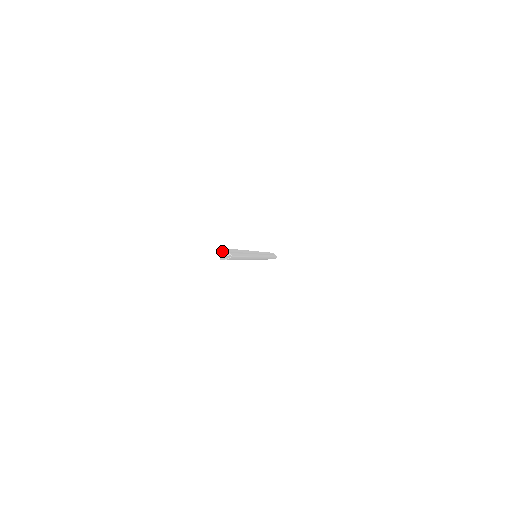
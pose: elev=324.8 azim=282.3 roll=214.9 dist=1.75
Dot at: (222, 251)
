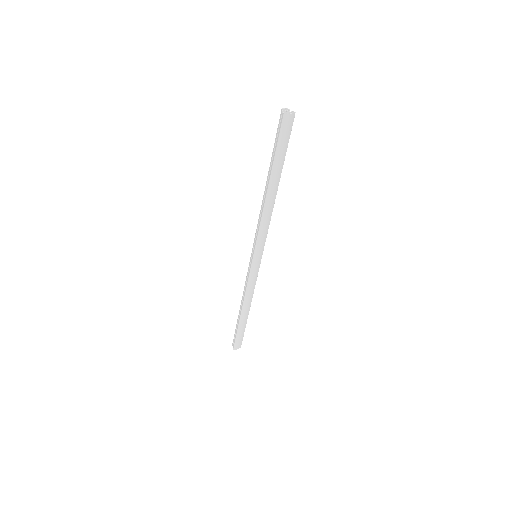
Dot at: (281, 114)
